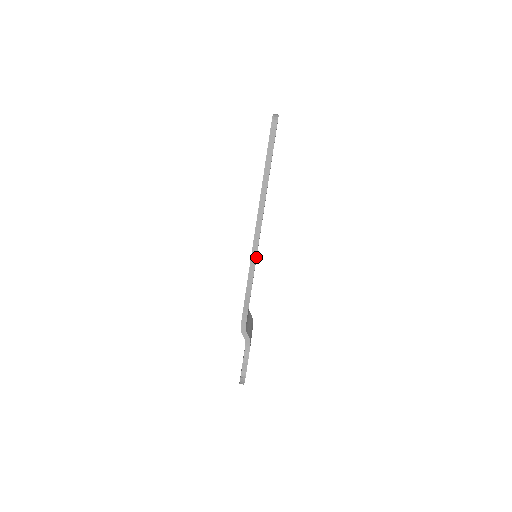
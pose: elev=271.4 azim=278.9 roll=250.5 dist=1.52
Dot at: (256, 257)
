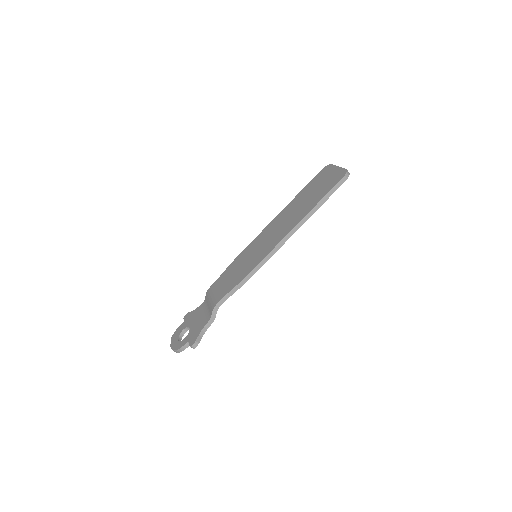
Dot at: (268, 259)
